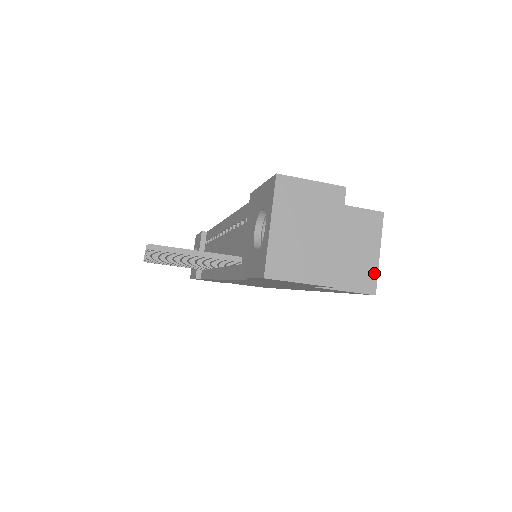
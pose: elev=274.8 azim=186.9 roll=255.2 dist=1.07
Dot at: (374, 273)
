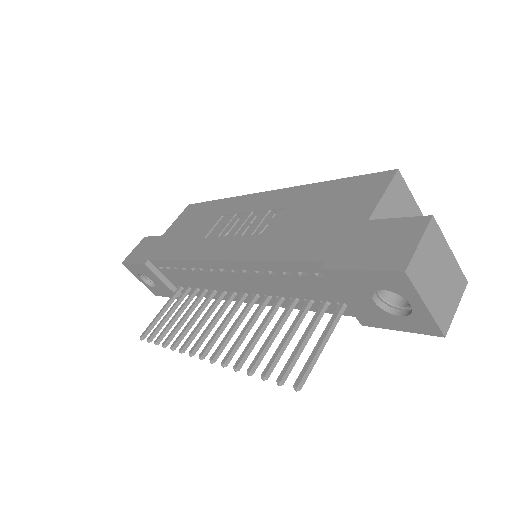
Dot at: occluded
